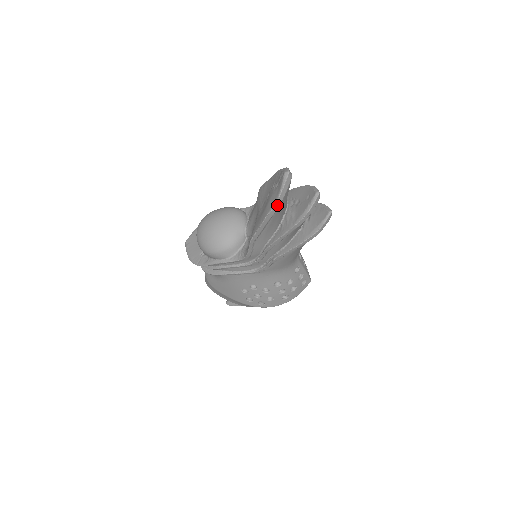
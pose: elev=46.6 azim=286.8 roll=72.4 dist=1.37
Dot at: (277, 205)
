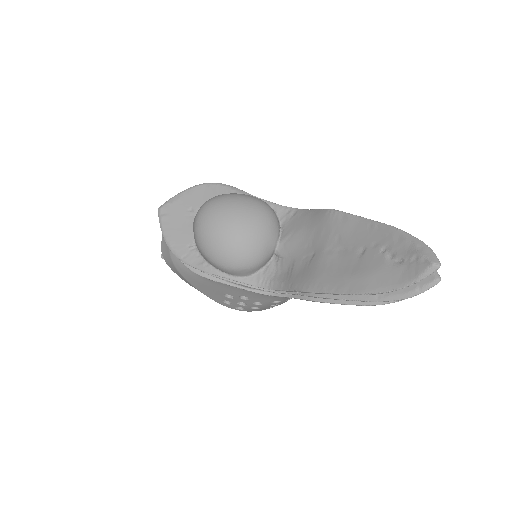
Dot at: (391, 291)
